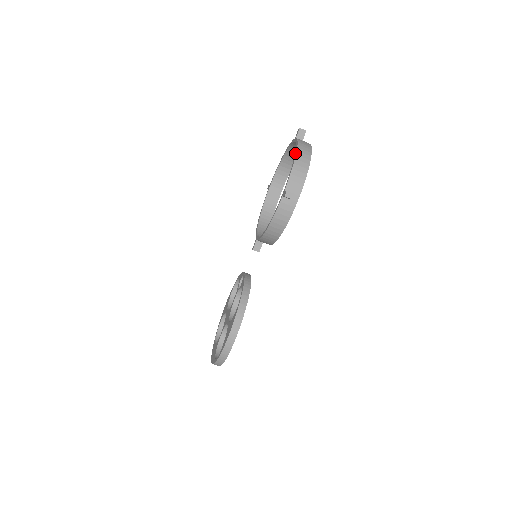
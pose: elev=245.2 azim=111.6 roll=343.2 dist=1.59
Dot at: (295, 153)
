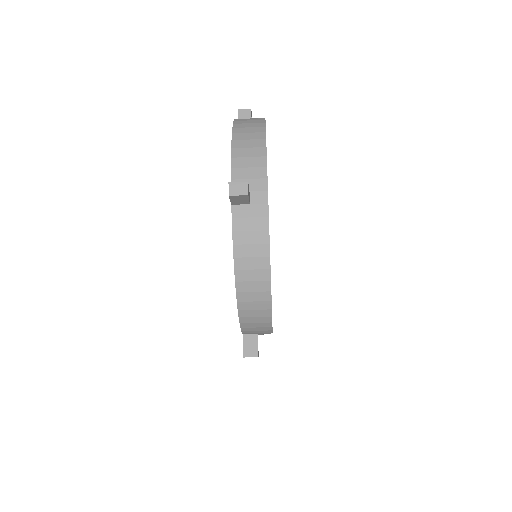
Dot at: occluded
